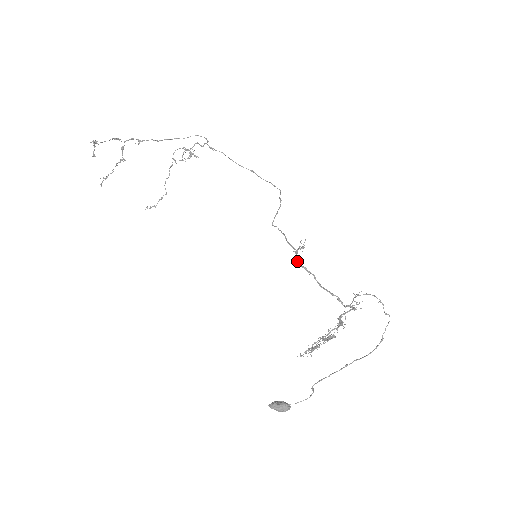
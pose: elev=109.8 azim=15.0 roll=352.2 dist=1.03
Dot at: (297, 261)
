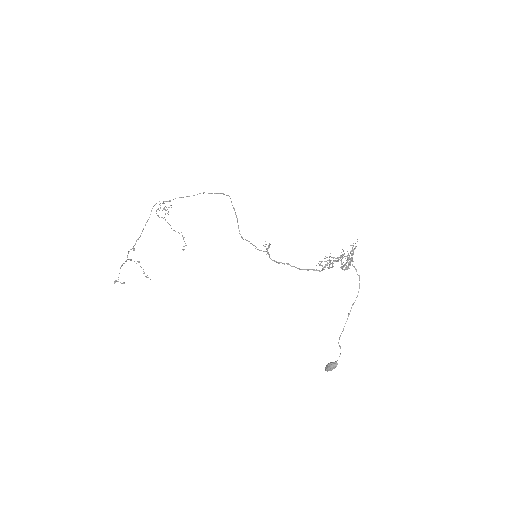
Dot at: occluded
